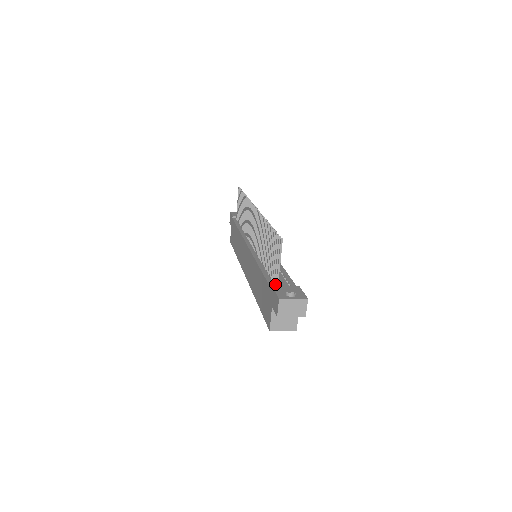
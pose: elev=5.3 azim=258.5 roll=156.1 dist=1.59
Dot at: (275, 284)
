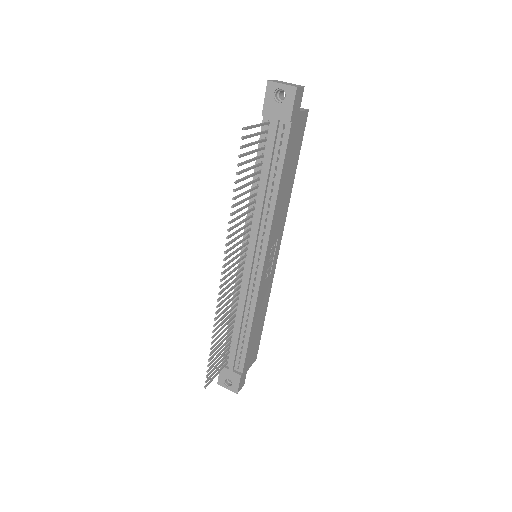
Dot at: (227, 358)
